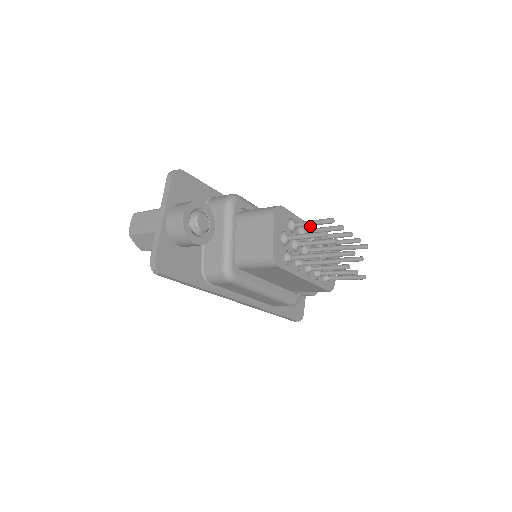
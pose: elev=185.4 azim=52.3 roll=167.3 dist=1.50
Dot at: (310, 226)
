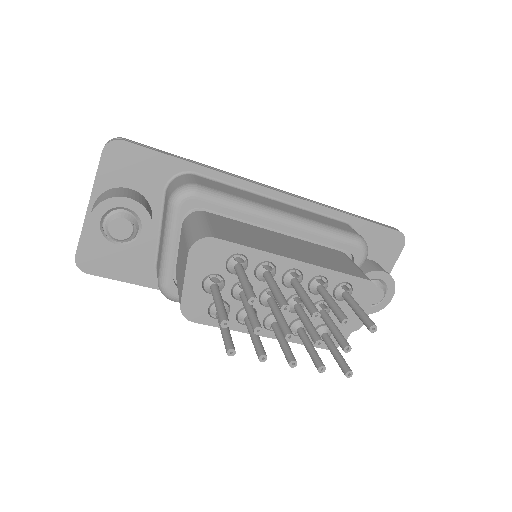
Dot at: (292, 260)
